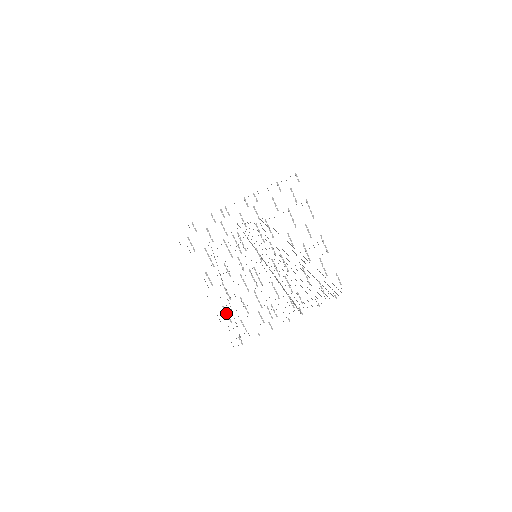
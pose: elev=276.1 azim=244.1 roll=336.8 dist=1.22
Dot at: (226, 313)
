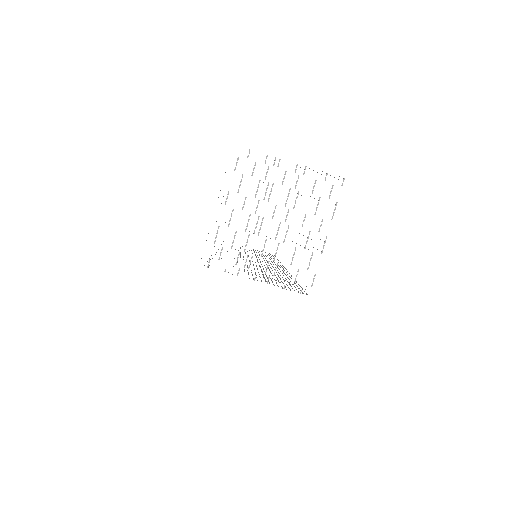
Dot at: (217, 233)
